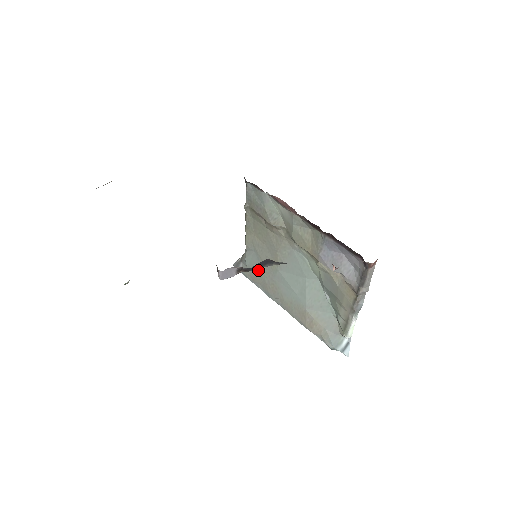
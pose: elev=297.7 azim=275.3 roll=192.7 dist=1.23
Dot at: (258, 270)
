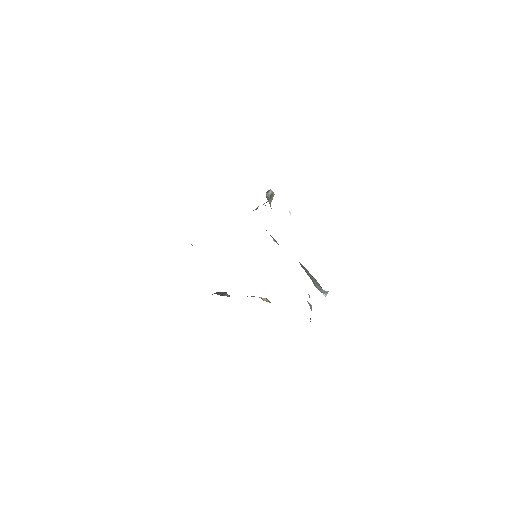
Dot at: occluded
